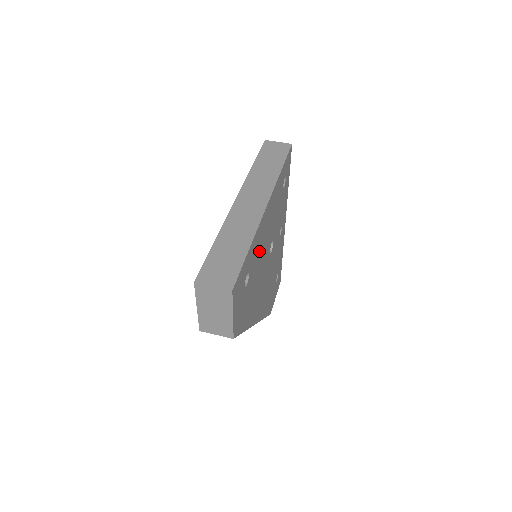
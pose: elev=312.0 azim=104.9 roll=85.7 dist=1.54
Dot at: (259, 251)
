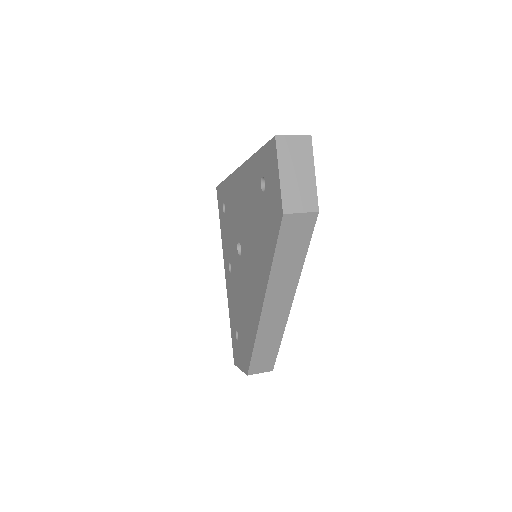
Dot at: occluded
